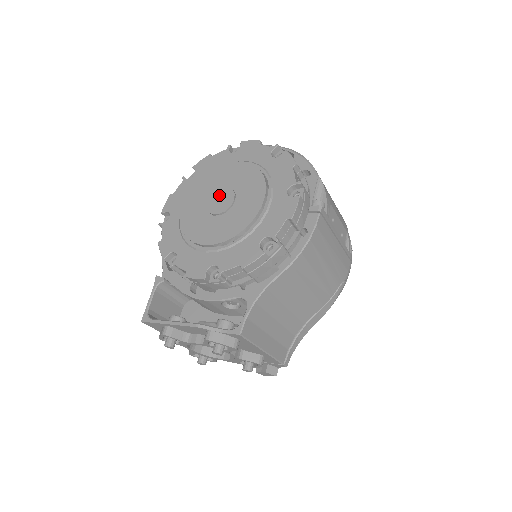
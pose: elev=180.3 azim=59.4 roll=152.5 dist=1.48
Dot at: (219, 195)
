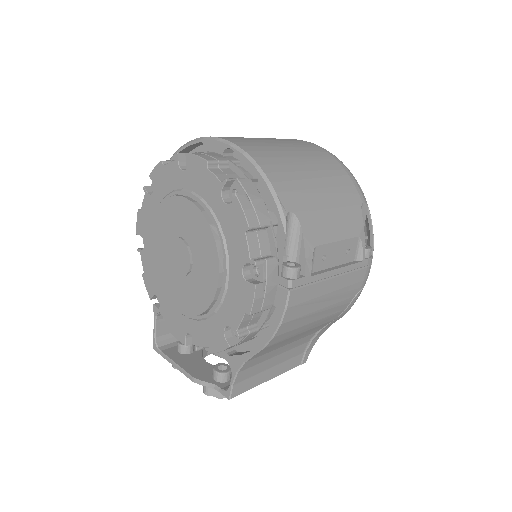
Dot at: (176, 248)
